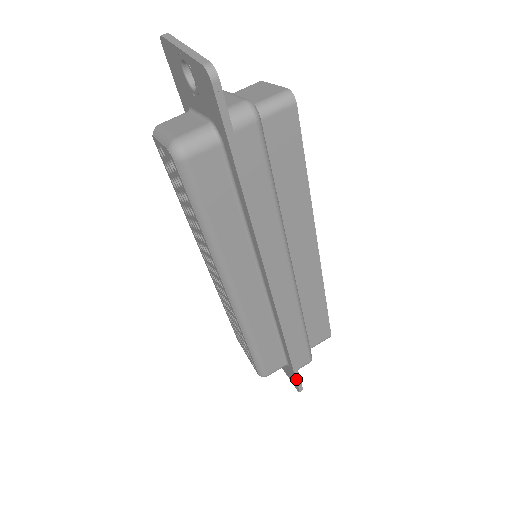
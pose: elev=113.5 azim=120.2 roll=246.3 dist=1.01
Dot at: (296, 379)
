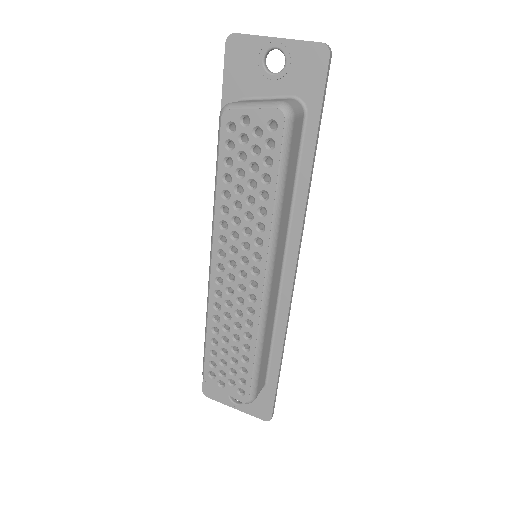
Dot at: (274, 398)
